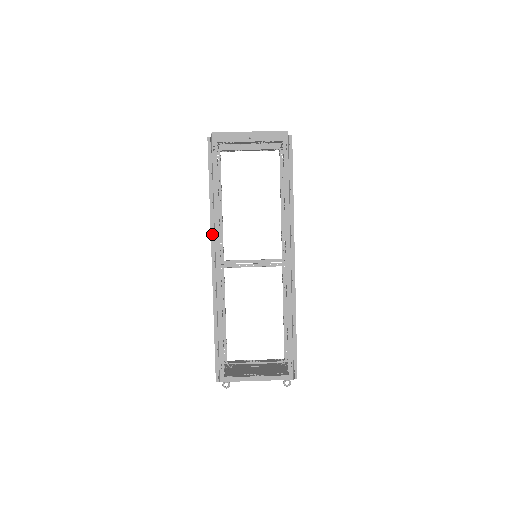
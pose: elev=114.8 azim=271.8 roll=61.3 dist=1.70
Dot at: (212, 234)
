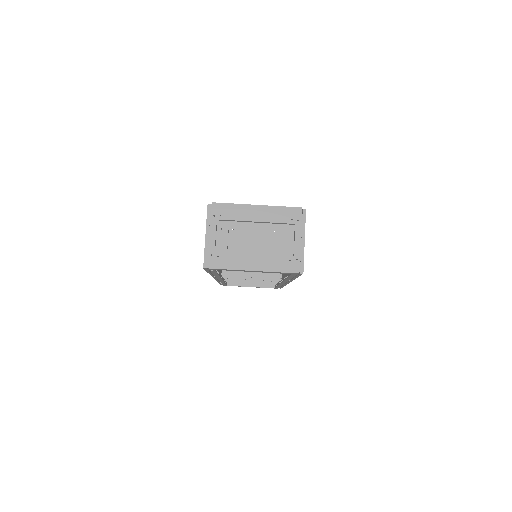
Dot at: occluded
